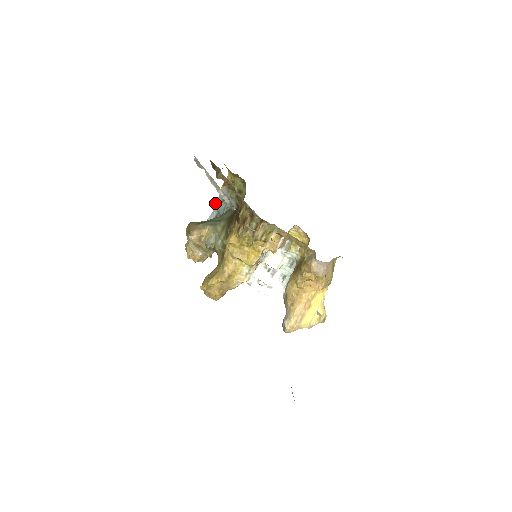
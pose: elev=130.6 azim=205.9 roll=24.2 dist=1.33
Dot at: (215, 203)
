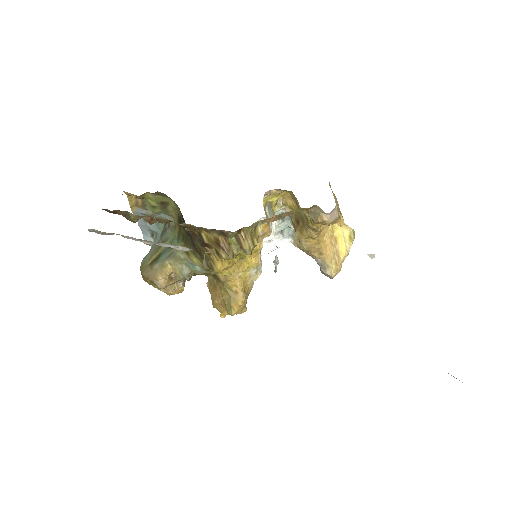
Dot at: occluded
